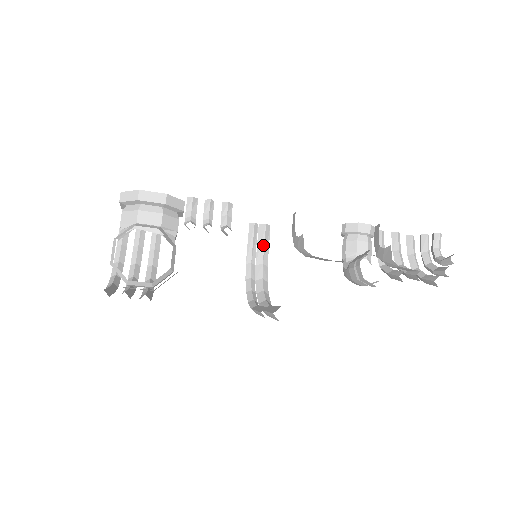
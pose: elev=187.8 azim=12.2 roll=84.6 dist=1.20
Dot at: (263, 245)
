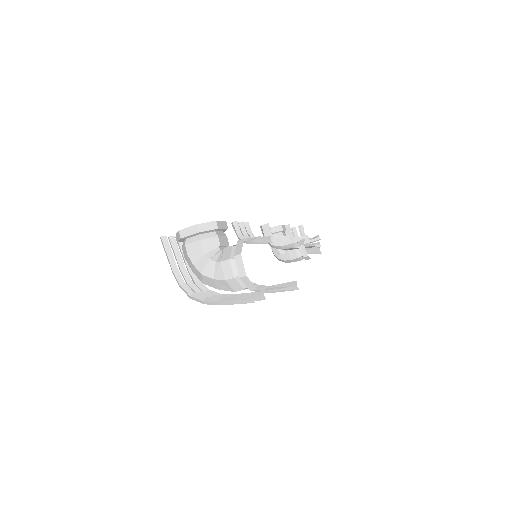
Dot at: occluded
